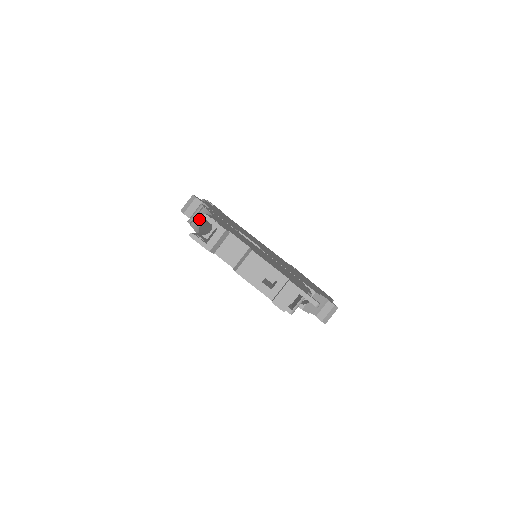
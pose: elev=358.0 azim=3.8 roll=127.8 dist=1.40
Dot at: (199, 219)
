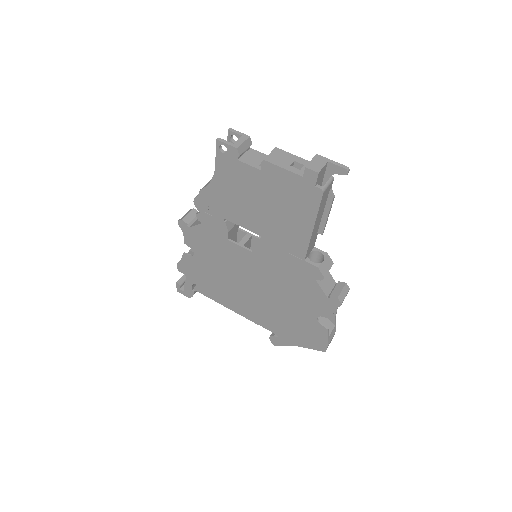
Dot at: occluded
